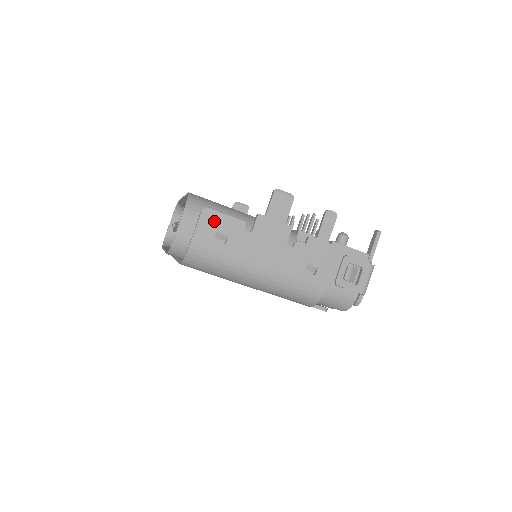
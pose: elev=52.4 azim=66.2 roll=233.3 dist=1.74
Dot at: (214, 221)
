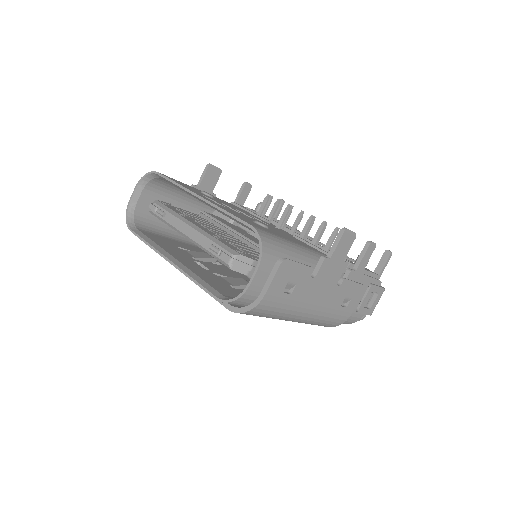
Dot at: (288, 272)
